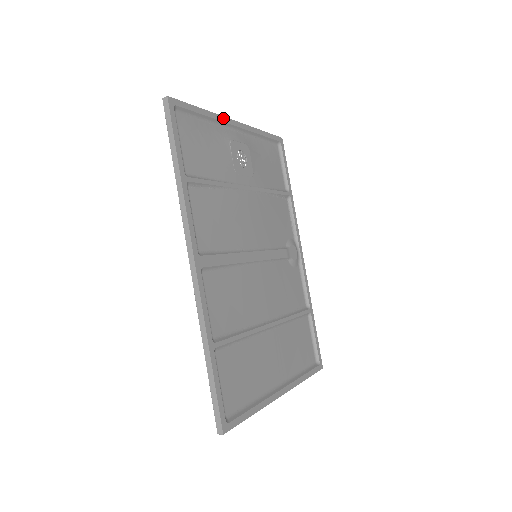
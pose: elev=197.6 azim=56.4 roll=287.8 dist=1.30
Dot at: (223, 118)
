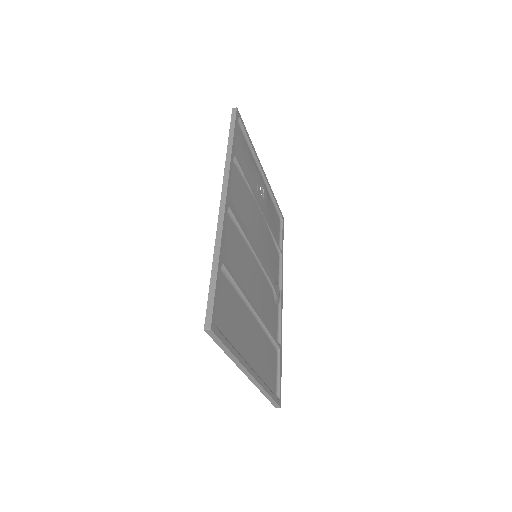
Dot at: (258, 158)
